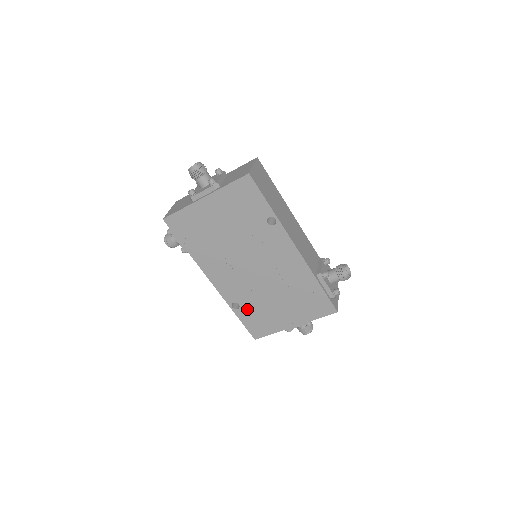
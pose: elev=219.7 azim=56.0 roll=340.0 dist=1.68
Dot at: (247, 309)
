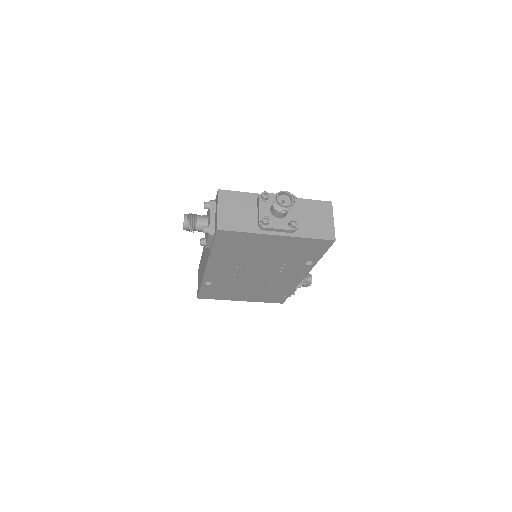
Dot at: (216, 287)
